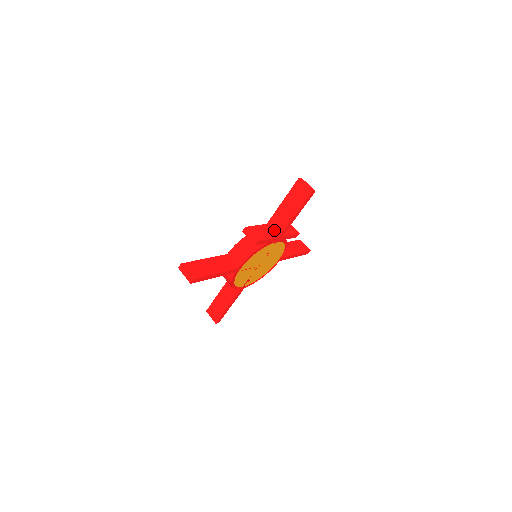
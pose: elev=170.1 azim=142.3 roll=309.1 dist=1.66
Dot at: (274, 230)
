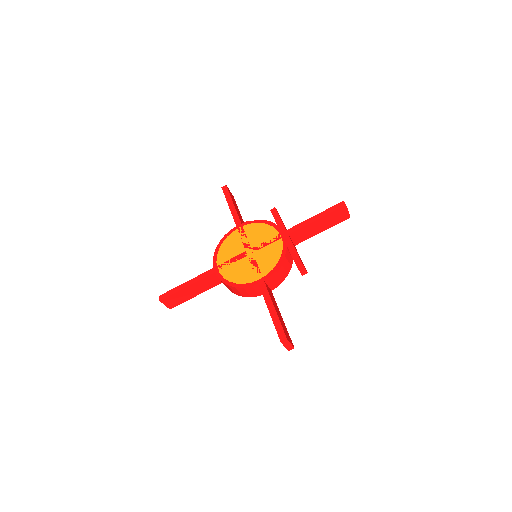
Dot at: (294, 240)
